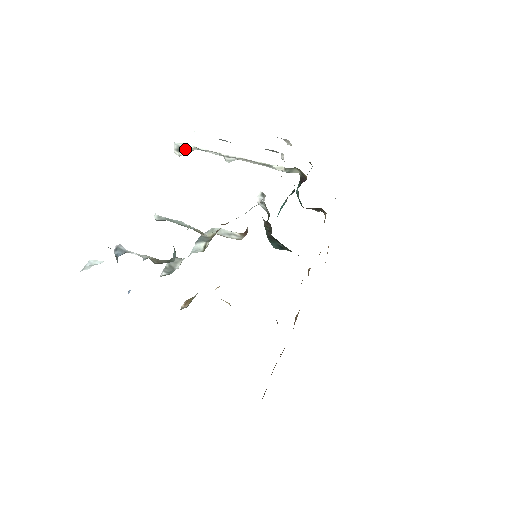
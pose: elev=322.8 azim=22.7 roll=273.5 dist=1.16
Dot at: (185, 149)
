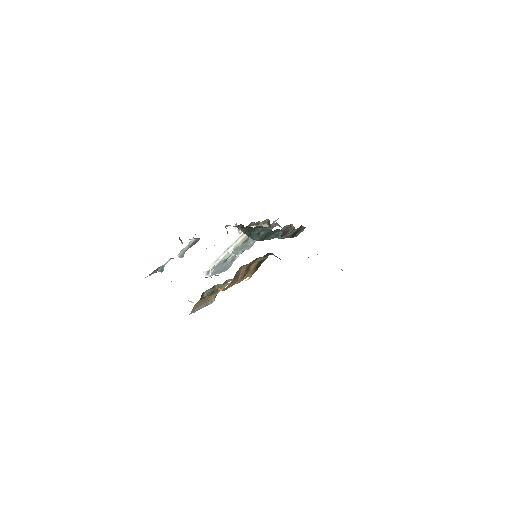
Dot at: (210, 270)
